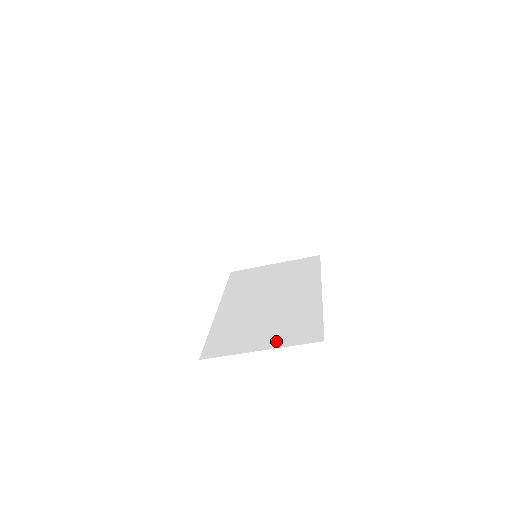
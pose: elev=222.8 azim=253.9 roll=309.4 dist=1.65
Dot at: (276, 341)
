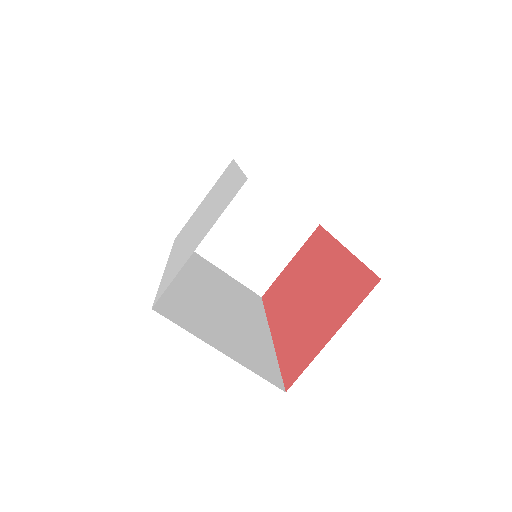
Dot at: (238, 355)
